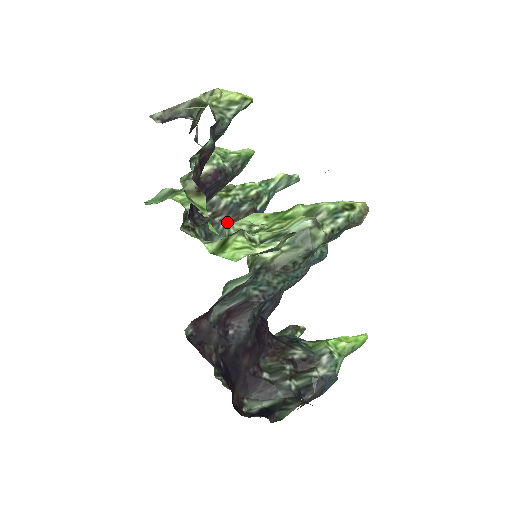
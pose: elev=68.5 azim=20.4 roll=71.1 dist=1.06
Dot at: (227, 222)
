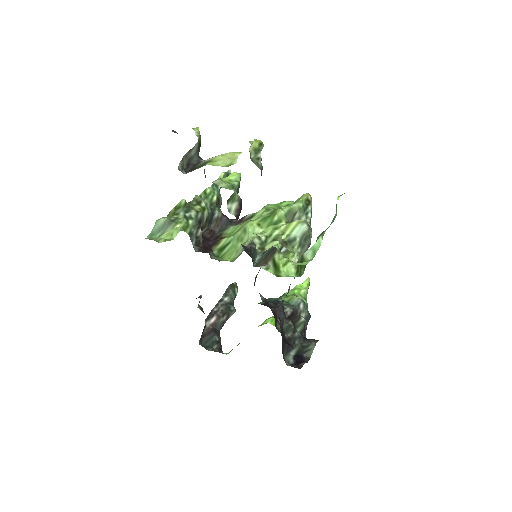
Dot at: (254, 243)
